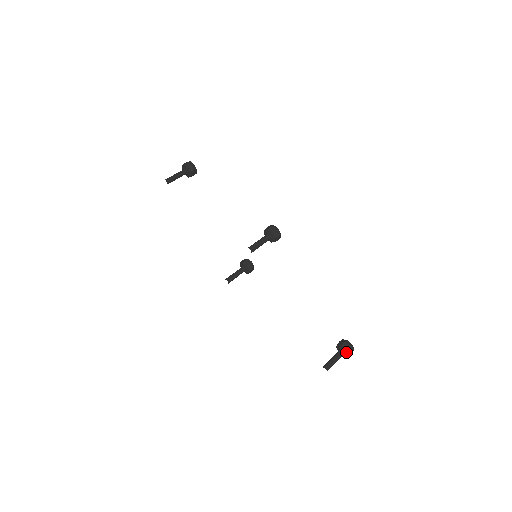
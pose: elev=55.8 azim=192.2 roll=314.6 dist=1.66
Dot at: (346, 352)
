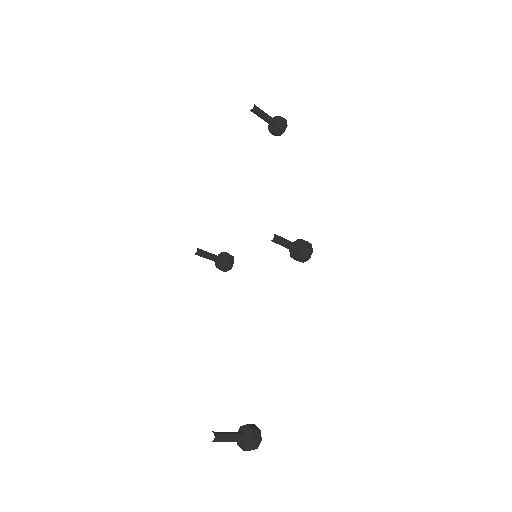
Dot at: (248, 442)
